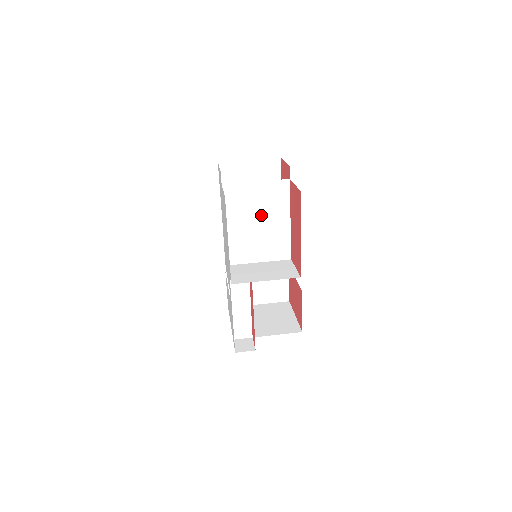
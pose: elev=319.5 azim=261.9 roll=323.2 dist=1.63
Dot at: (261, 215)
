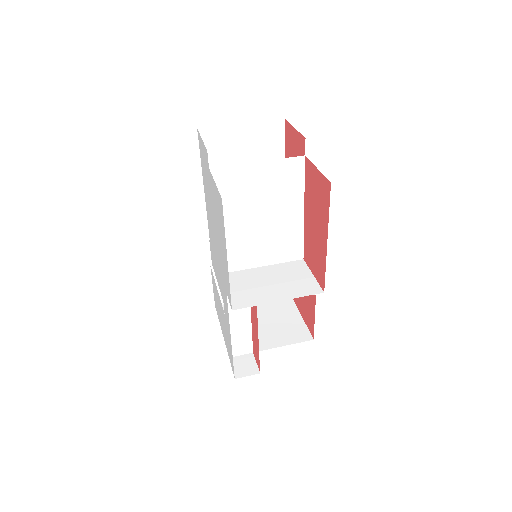
Dot at: (265, 207)
